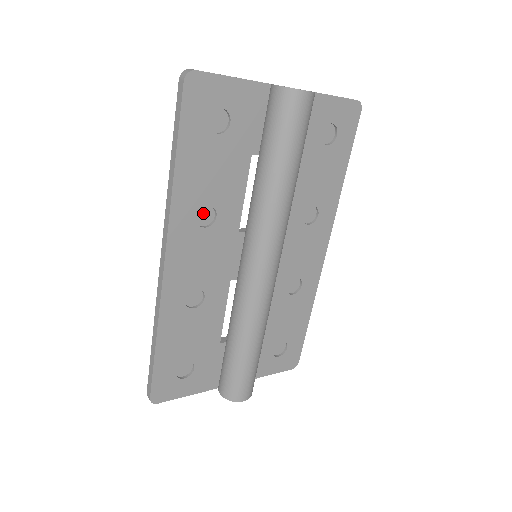
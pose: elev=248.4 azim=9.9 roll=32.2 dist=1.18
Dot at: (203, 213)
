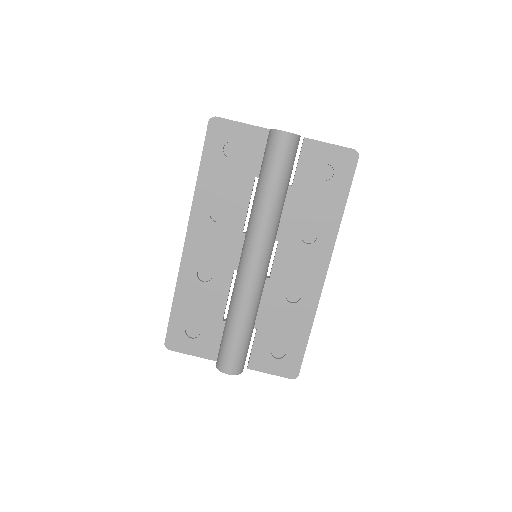
Dot at: (217, 212)
